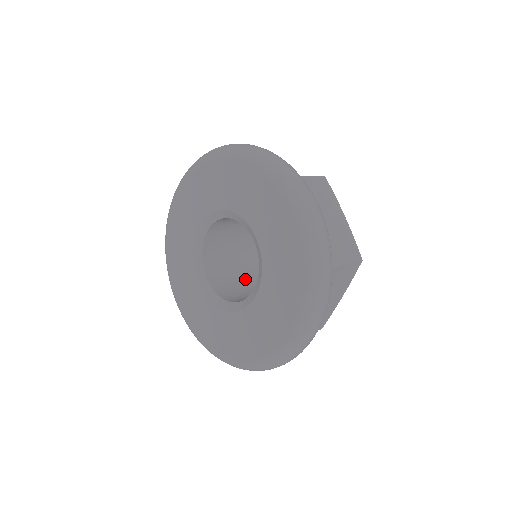
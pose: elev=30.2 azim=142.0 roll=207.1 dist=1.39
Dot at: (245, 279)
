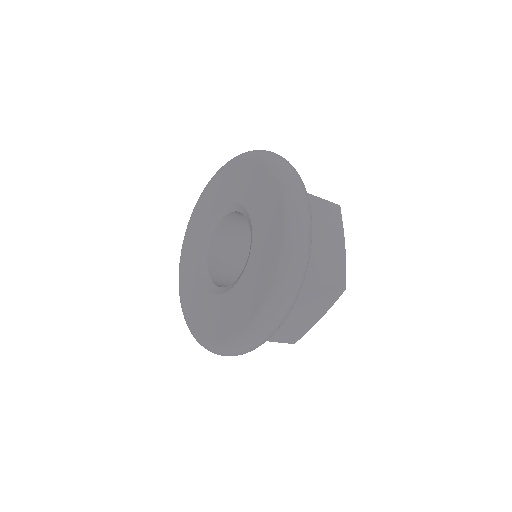
Dot at: occluded
